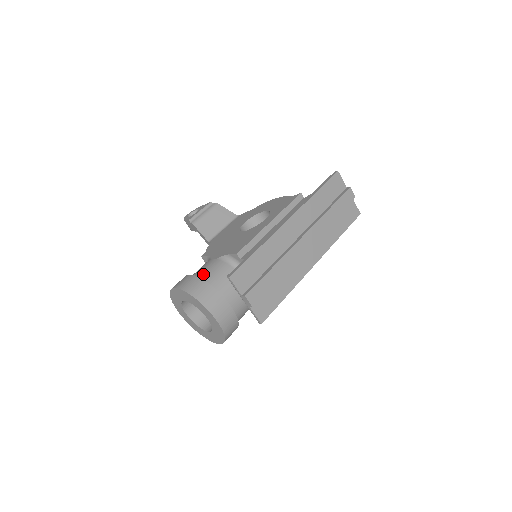
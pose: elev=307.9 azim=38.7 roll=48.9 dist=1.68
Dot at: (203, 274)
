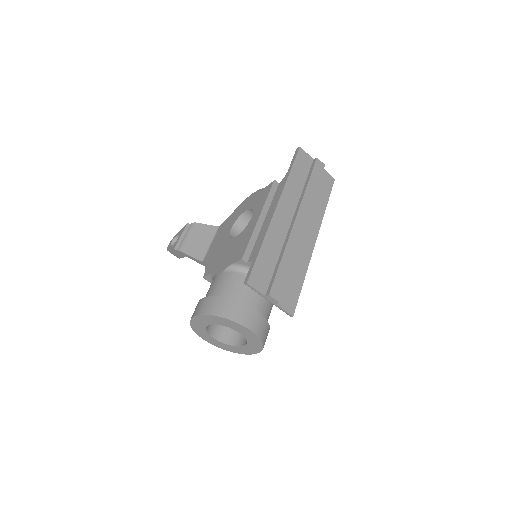
Dot at: (216, 292)
